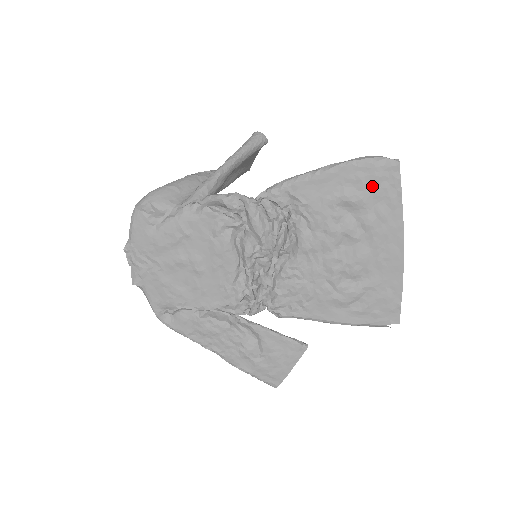
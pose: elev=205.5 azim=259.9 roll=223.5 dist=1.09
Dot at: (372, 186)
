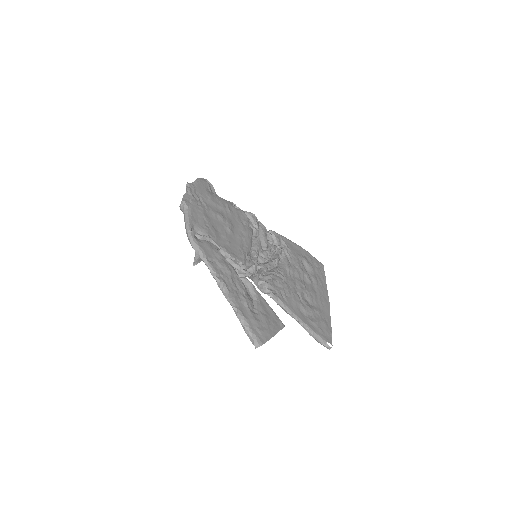
Dot at: (315, 266)
